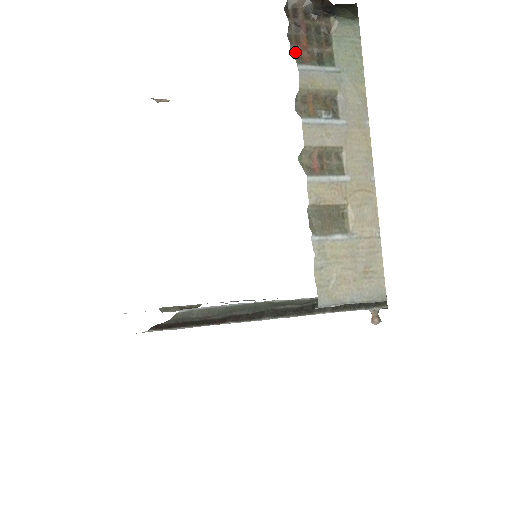
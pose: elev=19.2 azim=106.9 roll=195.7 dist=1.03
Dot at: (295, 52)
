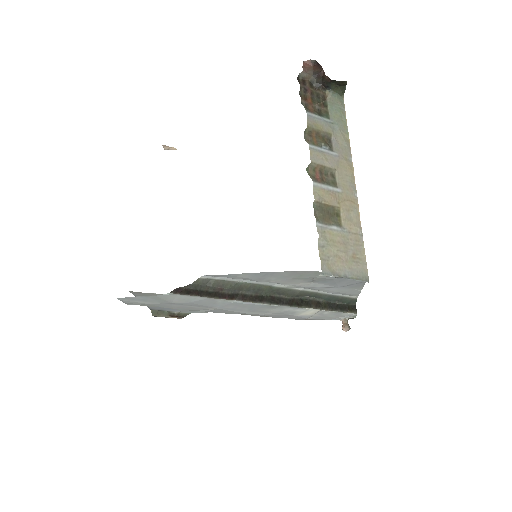
Dot at: (304, 104)
